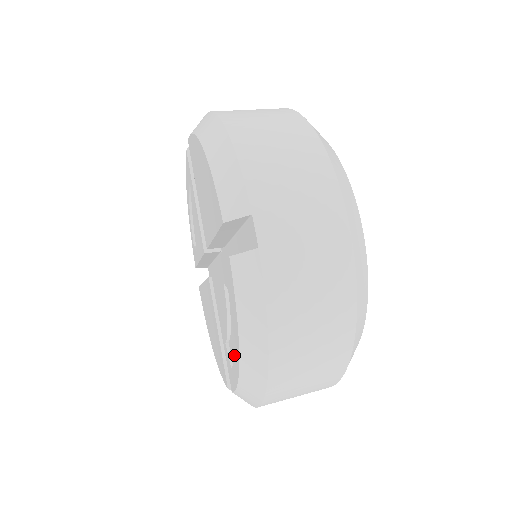
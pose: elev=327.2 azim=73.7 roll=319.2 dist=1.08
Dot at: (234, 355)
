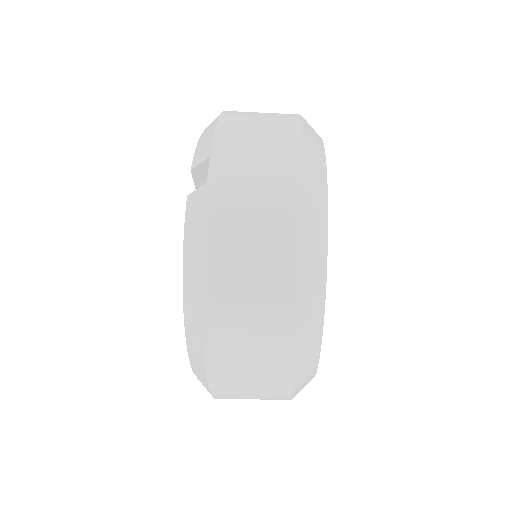
Dot at: occluded
